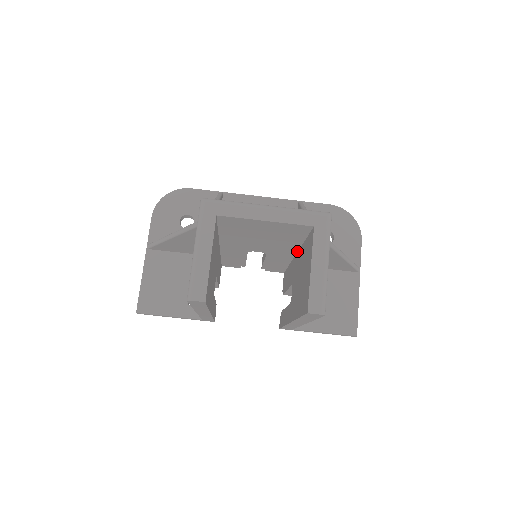
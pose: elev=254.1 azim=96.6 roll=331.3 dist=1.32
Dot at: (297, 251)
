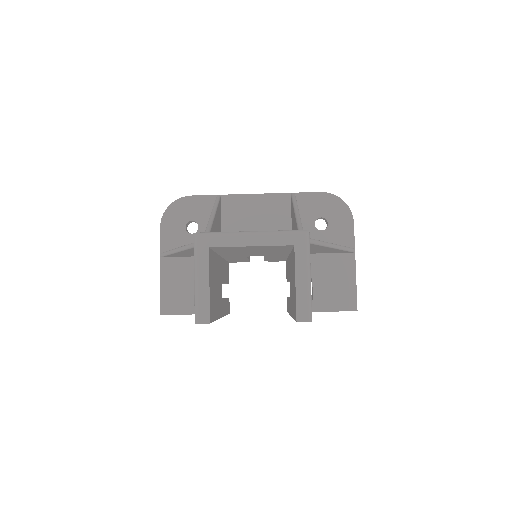
Dot at: (289, 253)
